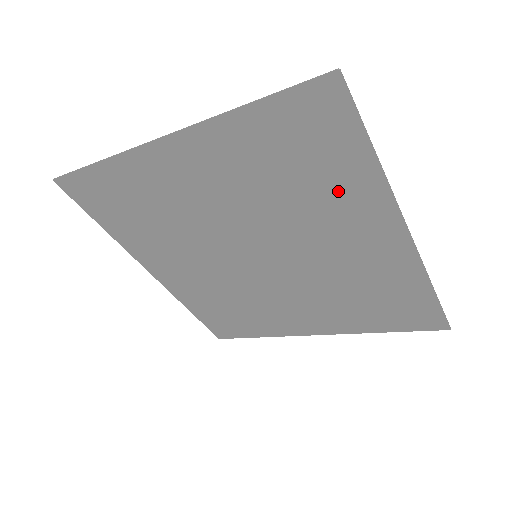
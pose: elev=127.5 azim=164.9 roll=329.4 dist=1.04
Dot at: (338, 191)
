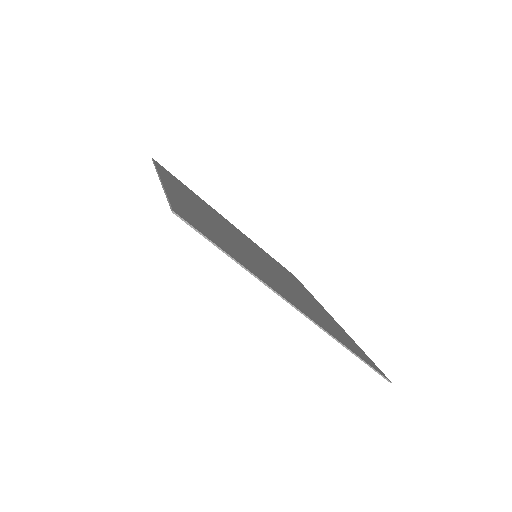
Dot at: occluded
